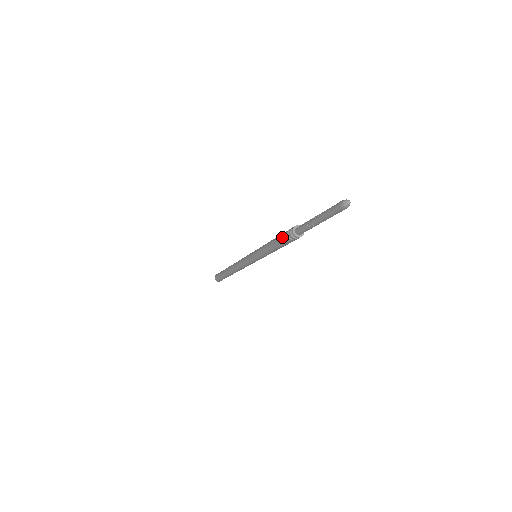
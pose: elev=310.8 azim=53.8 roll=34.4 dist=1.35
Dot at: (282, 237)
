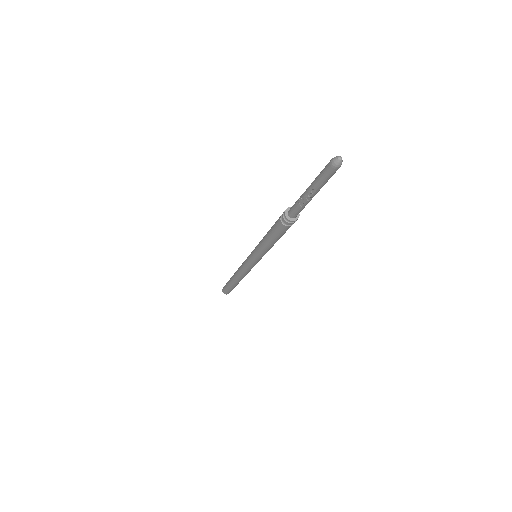
Dot at: (276, 221)
